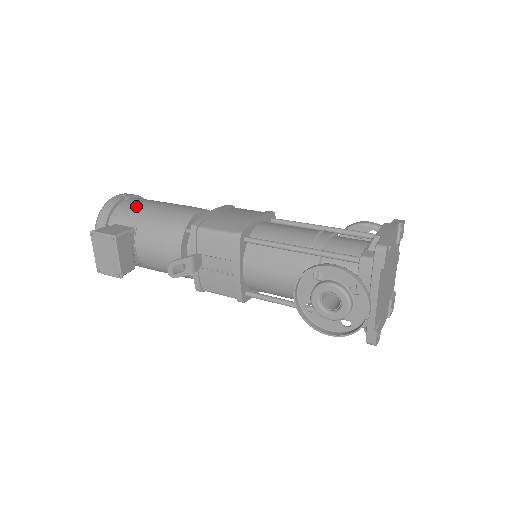
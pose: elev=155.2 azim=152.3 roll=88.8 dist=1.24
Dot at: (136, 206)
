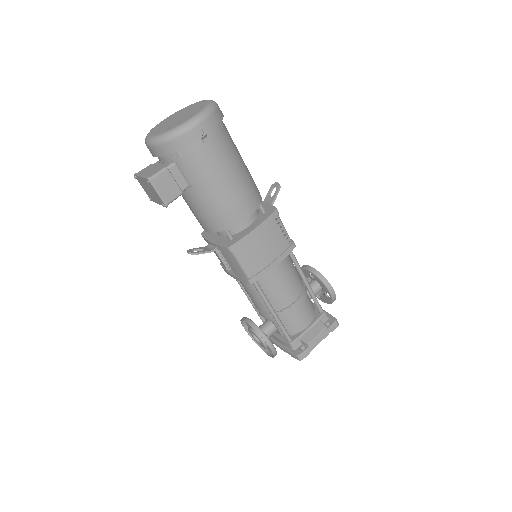
Dot at: (205, 164)
